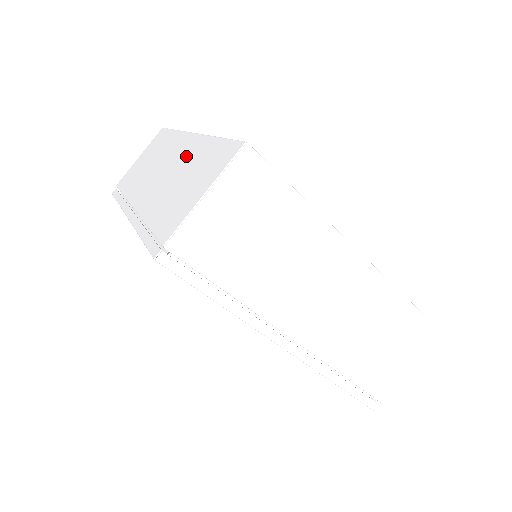
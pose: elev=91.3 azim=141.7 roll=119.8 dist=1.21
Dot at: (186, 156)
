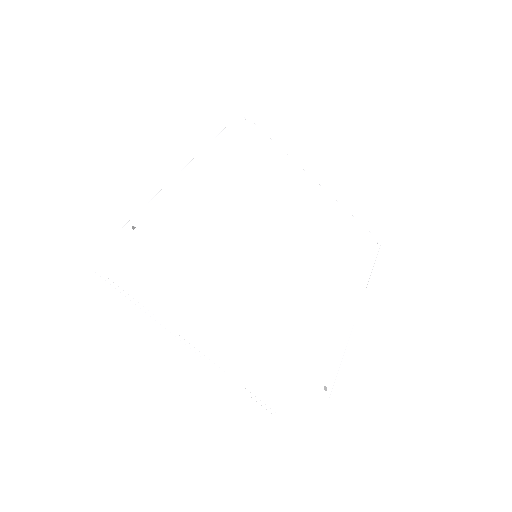
Dot at: occluded
